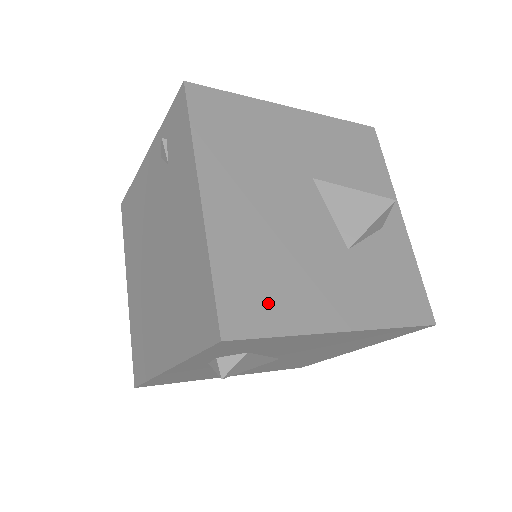
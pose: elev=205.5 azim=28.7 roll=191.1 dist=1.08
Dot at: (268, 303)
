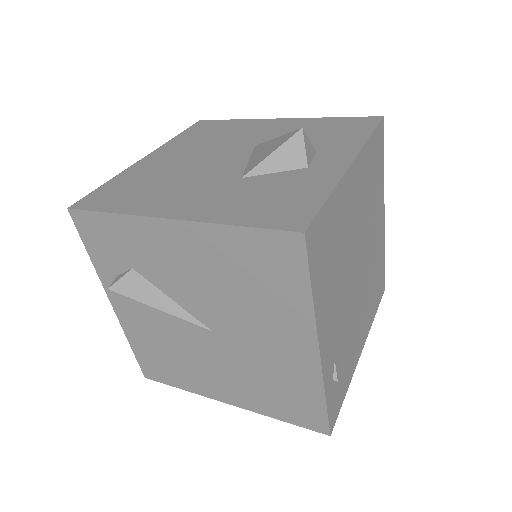
Dot at: (123, 197)
